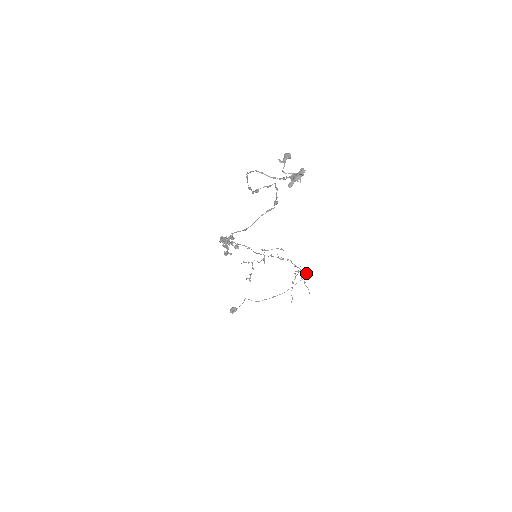
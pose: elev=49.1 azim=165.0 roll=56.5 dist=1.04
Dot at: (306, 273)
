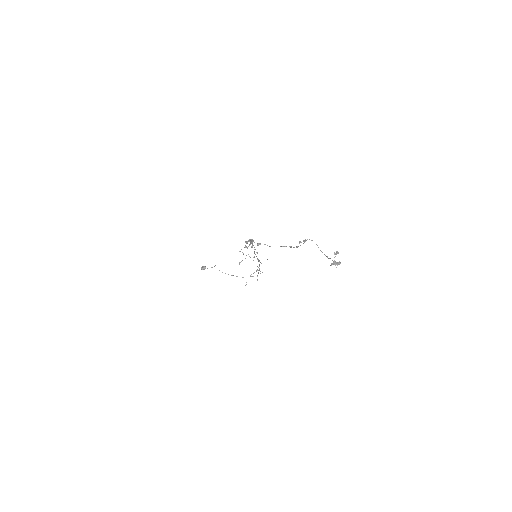
Dot at: occluded
